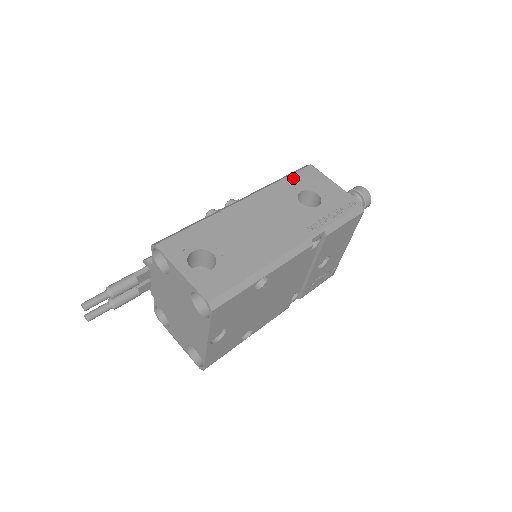
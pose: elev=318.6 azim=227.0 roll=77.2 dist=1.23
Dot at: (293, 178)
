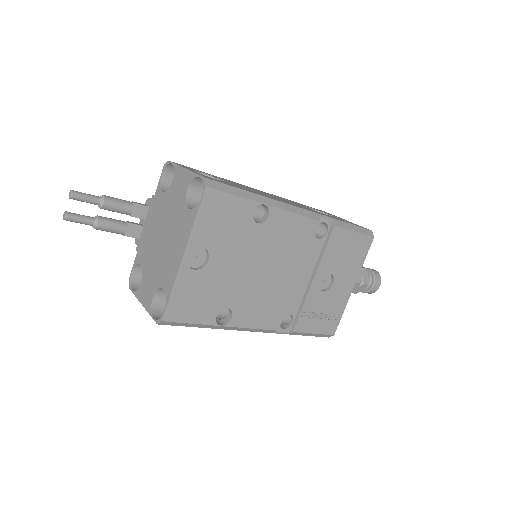
Dot at: occluded
